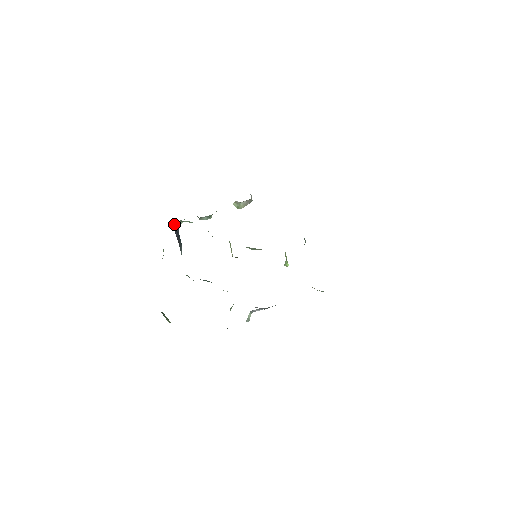
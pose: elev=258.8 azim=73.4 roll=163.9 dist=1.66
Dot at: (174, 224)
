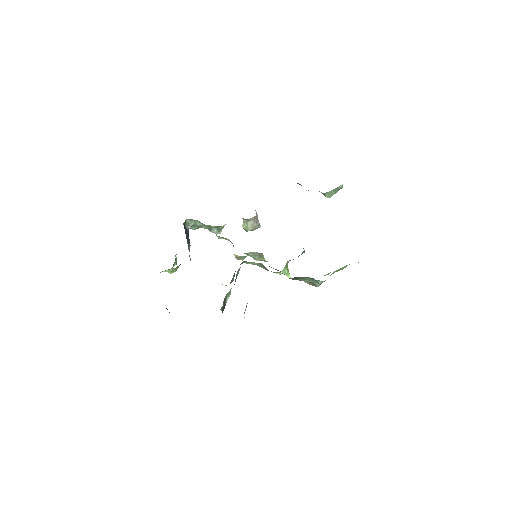
Dot at: (184, 222)
